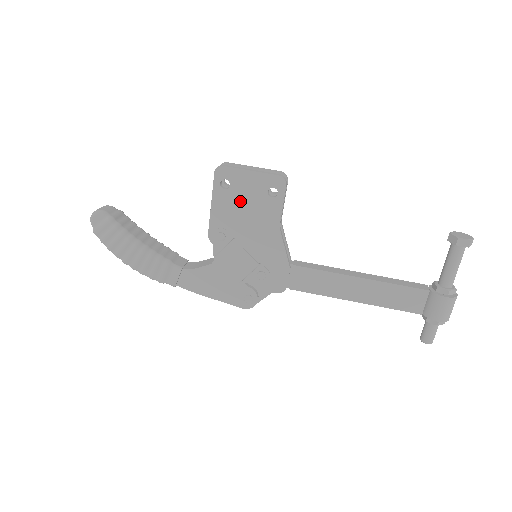
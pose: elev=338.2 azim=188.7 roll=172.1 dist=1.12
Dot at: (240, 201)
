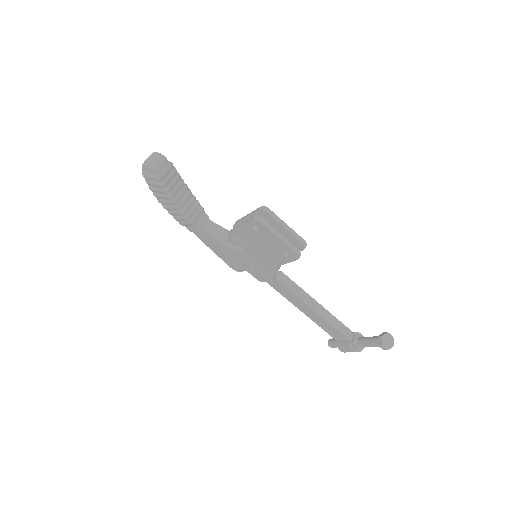
Dot at: (261, 241)
